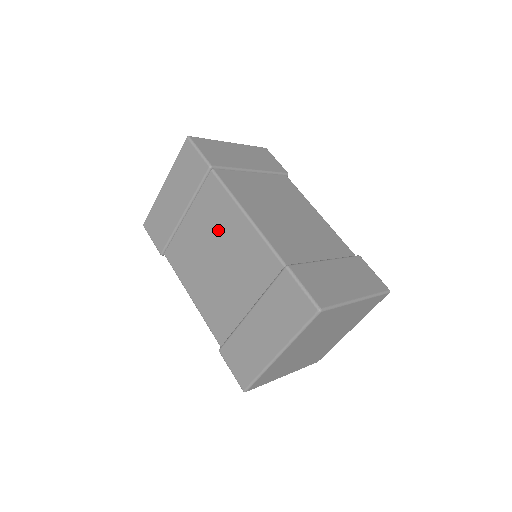
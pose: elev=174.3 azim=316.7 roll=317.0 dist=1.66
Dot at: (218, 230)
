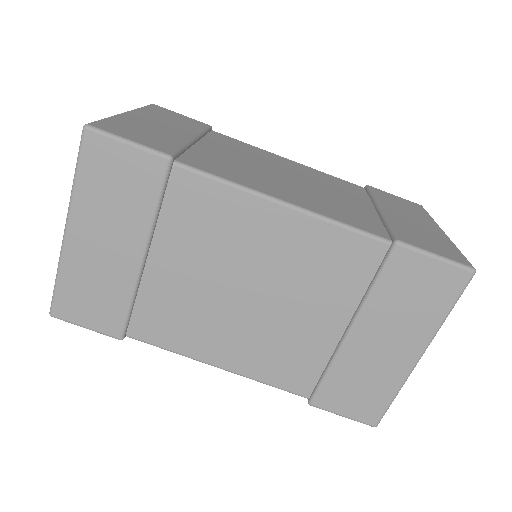
Dot at: (233, 250)
